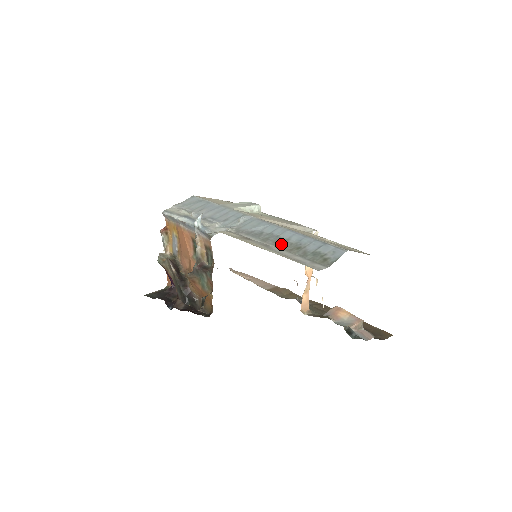
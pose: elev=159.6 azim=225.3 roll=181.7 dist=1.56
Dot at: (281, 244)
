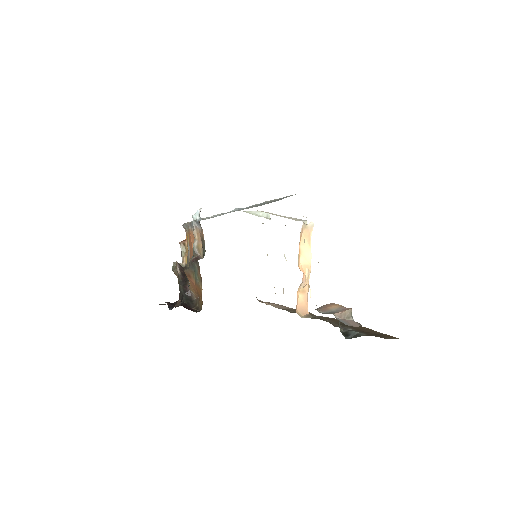
Dot at: occluded
